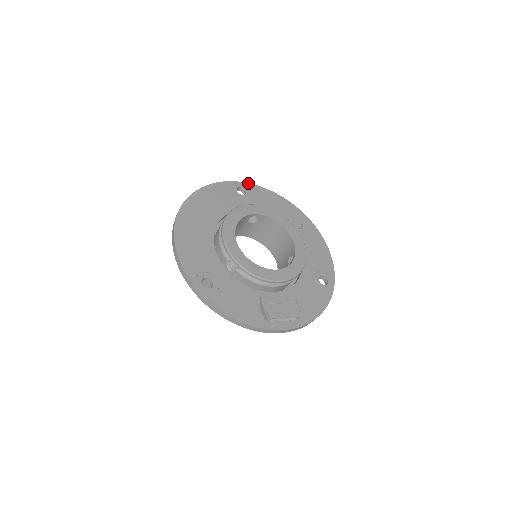
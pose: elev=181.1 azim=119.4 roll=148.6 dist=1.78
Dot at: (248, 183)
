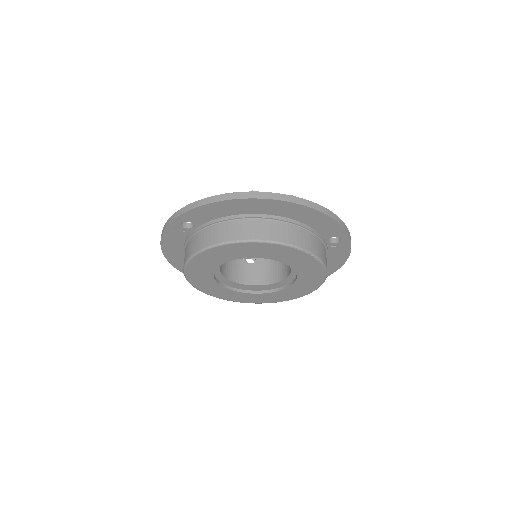
Dot at: occluded
